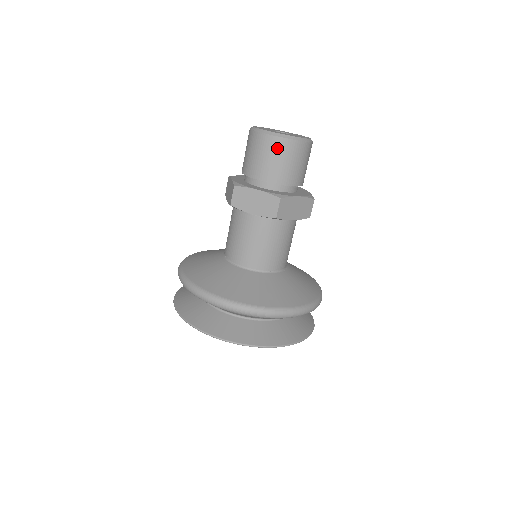
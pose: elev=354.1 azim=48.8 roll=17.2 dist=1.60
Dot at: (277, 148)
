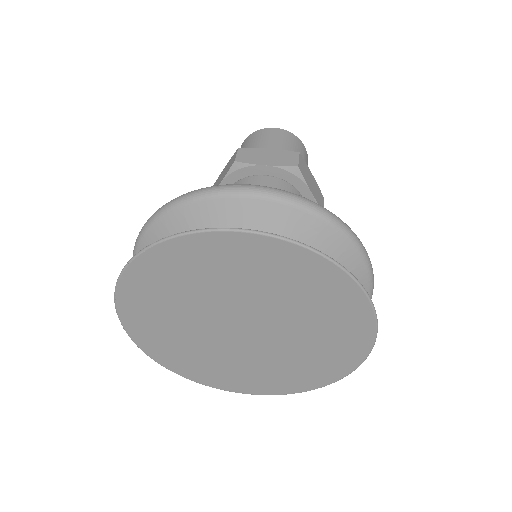
Dot at: (282, 135)
